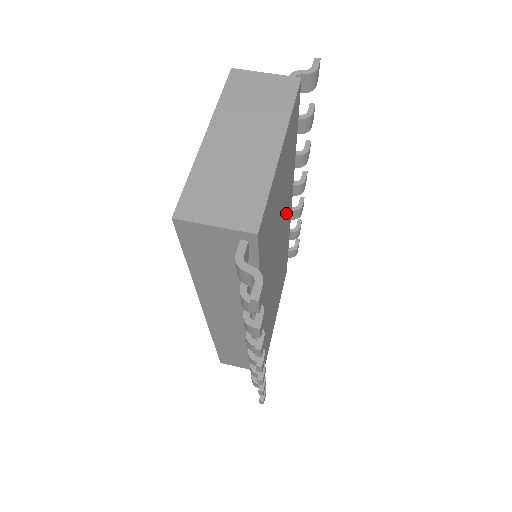
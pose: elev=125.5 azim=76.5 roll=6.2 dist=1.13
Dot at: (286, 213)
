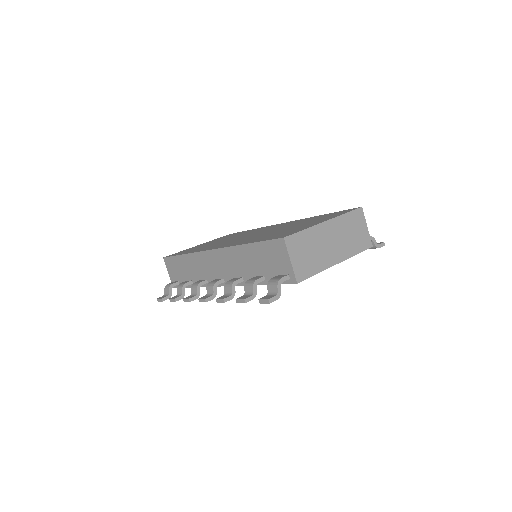
Dot at: occluded
